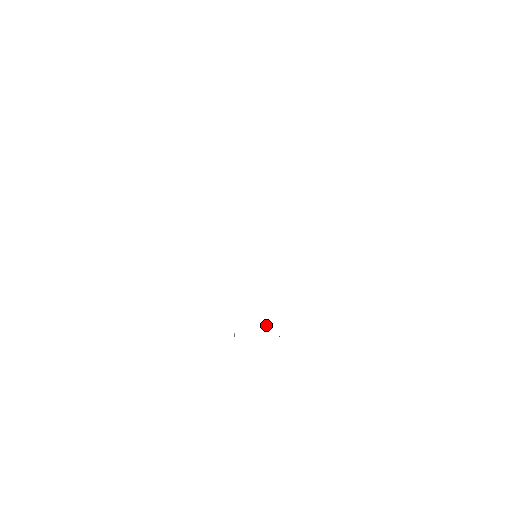
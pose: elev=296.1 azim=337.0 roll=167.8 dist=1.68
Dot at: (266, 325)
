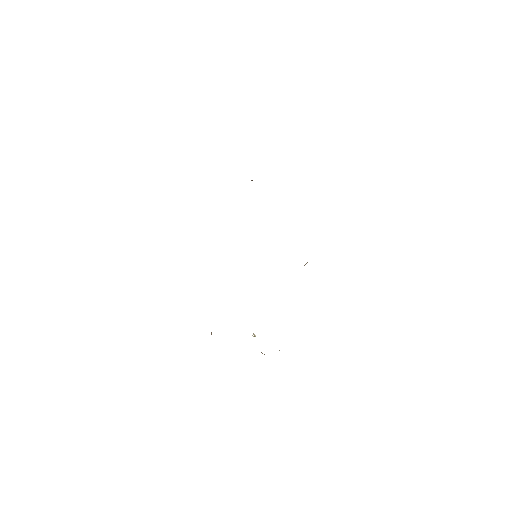
Dot at: (254, 335)
